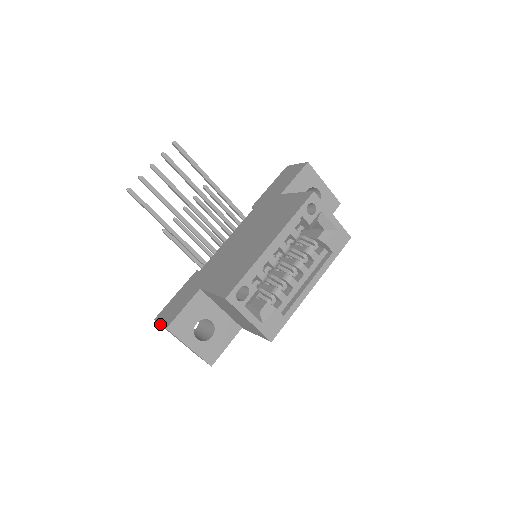
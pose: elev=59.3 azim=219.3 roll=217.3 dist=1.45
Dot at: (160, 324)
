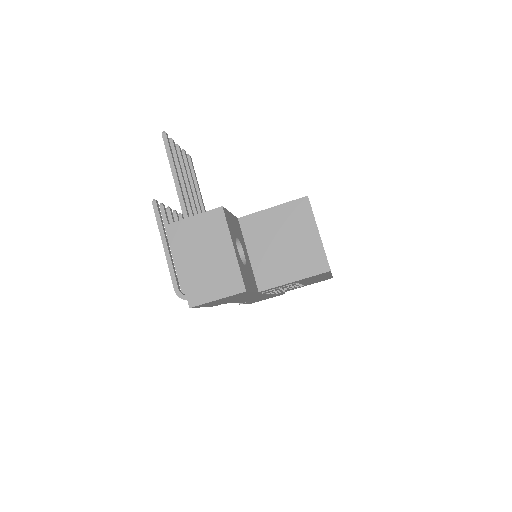
Dot at: (185, 223)
